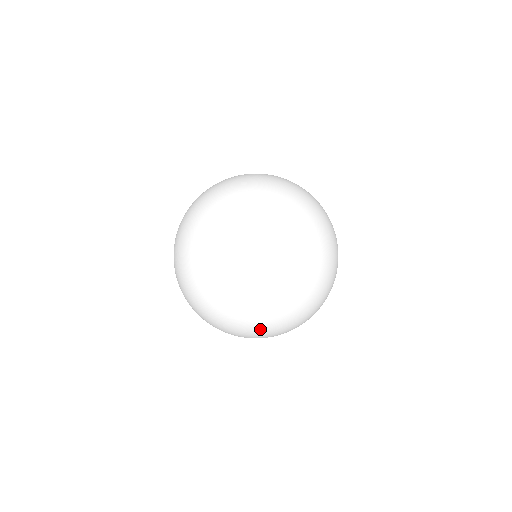
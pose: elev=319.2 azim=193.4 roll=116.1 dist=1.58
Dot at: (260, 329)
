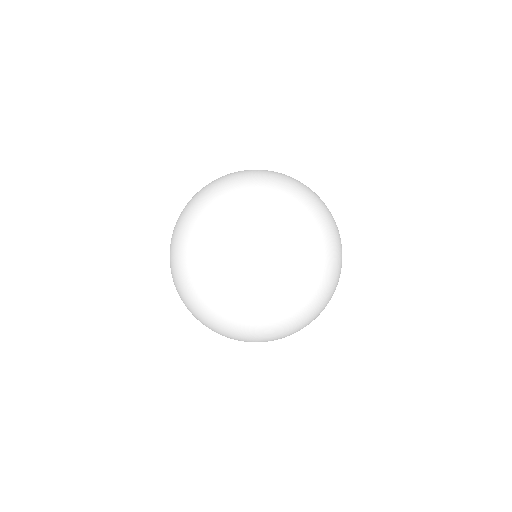
Dot at: (322, 260)
